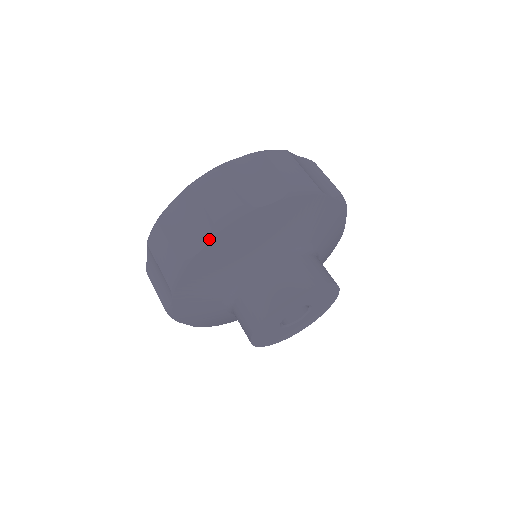
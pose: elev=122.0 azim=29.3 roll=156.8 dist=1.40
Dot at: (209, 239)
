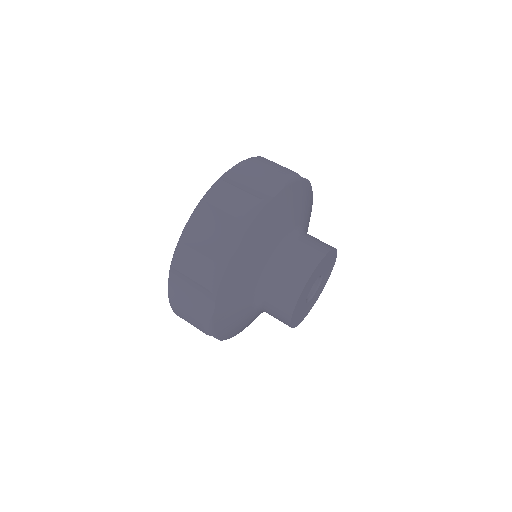
Dot at: (242, 236)
